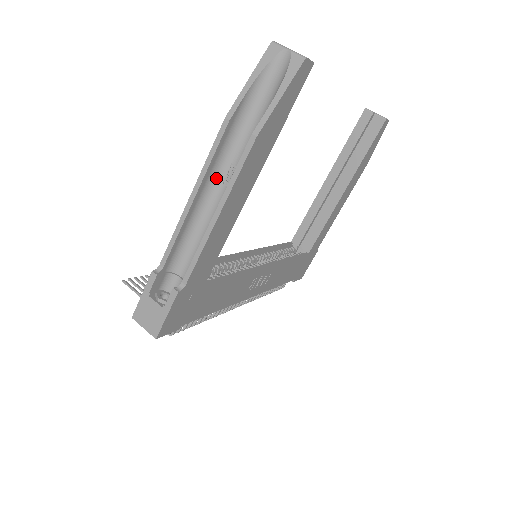
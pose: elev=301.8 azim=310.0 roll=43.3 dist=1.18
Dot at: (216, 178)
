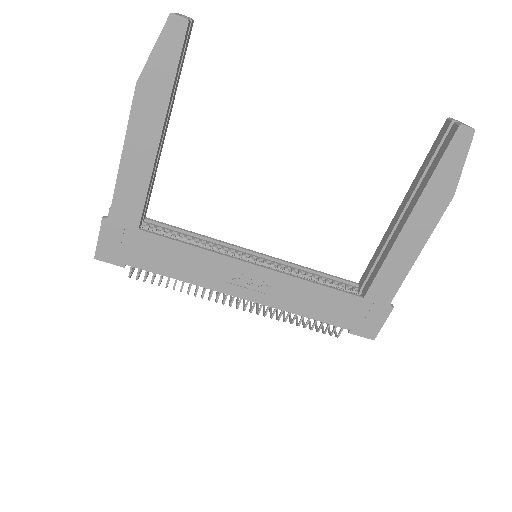
Dot at: occluded
